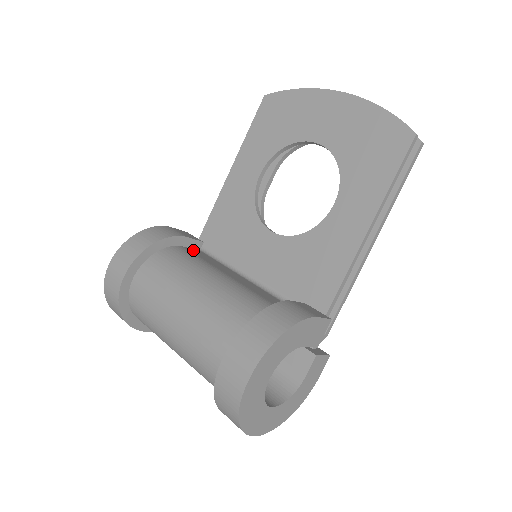
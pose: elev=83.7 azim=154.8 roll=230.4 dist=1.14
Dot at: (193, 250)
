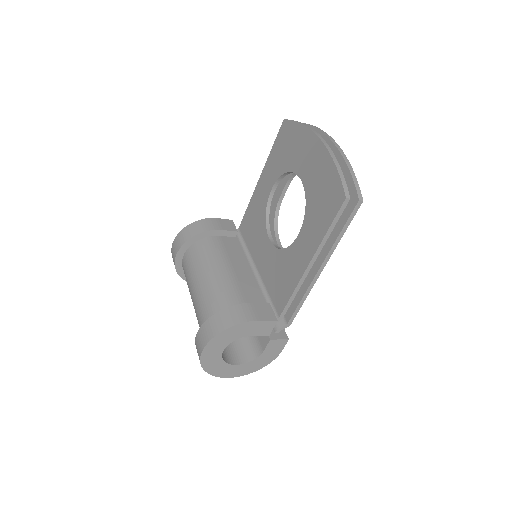
Dot at: (227, 238)
